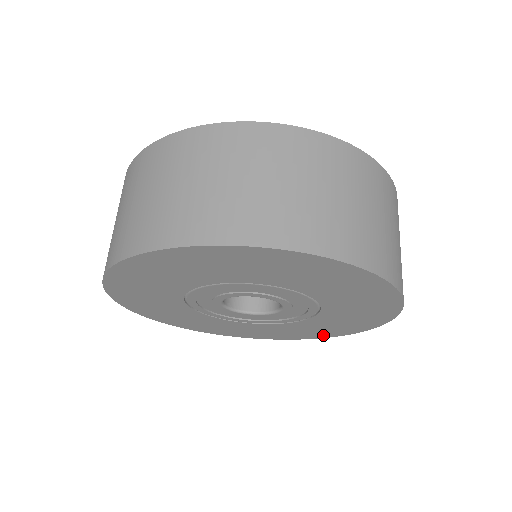
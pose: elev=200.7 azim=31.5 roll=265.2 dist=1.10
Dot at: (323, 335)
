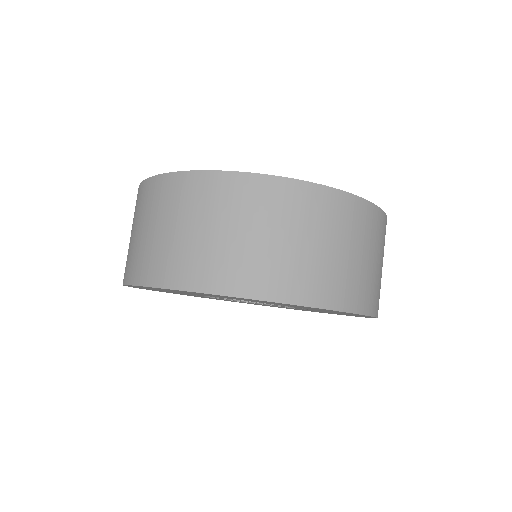
Dot at: occluded
